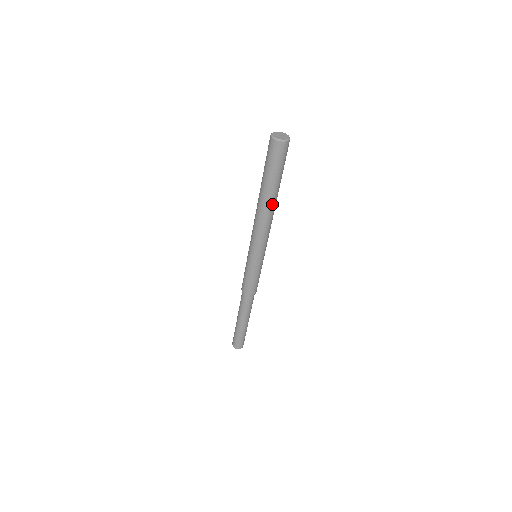
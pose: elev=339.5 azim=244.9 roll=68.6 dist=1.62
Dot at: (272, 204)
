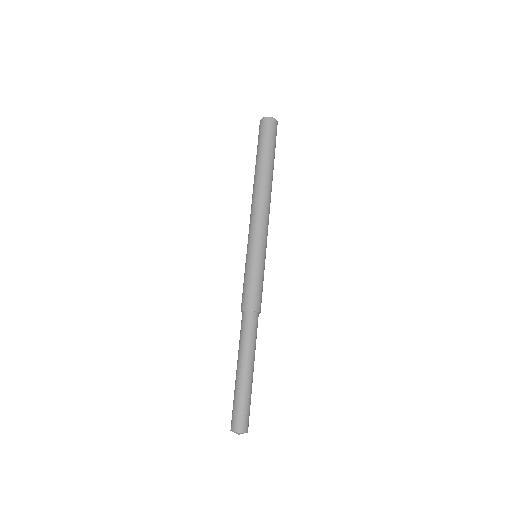
Dot at: (268, 180)
